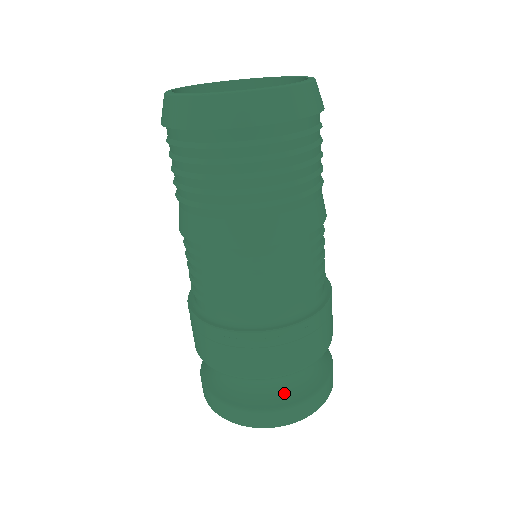
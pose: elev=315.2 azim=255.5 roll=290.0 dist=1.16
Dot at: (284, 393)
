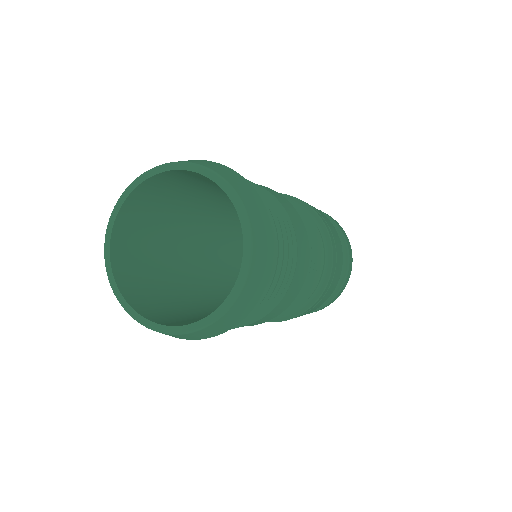
Dot at: occluded
